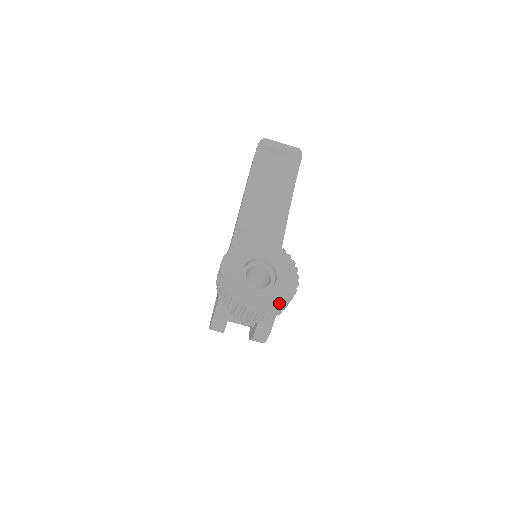
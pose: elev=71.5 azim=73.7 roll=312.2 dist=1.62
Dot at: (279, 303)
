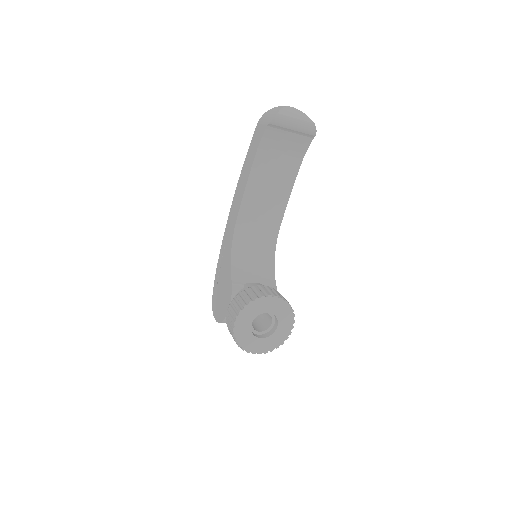
Dot at: (277, 345)
